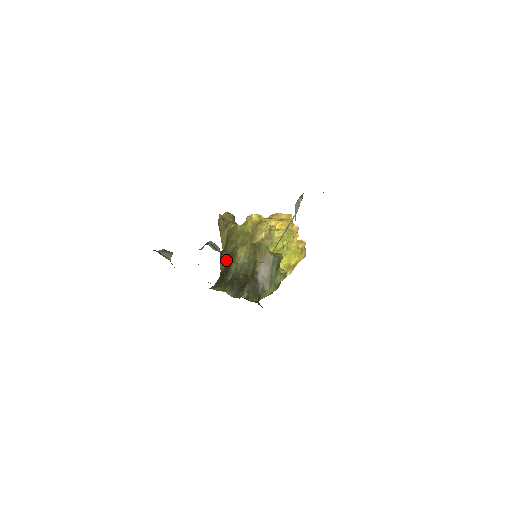
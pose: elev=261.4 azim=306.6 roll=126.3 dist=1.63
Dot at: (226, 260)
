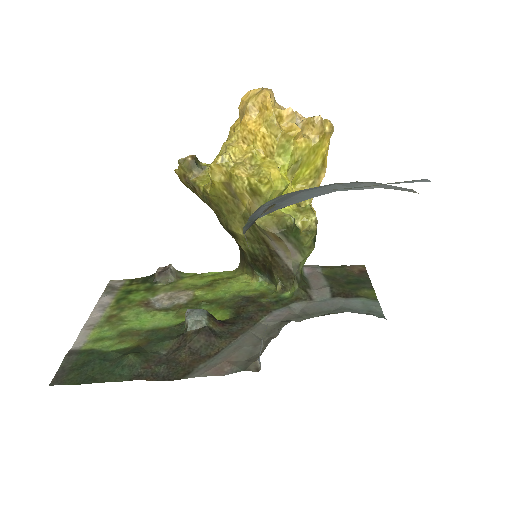
Dot at: occluded
